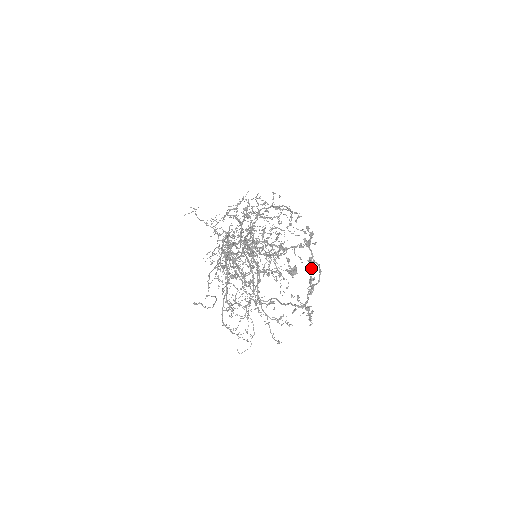
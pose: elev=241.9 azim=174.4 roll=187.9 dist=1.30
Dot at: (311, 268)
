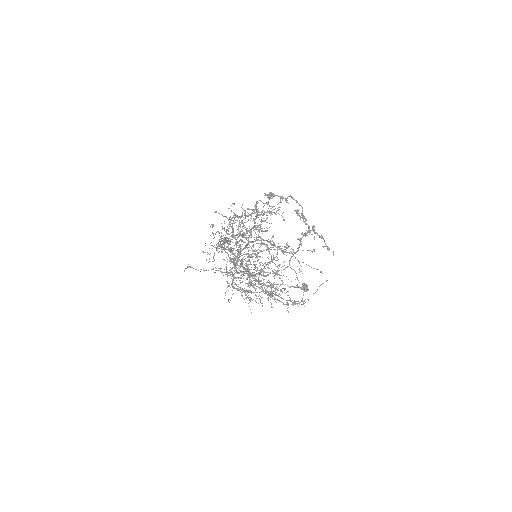
Dot at: occluded
